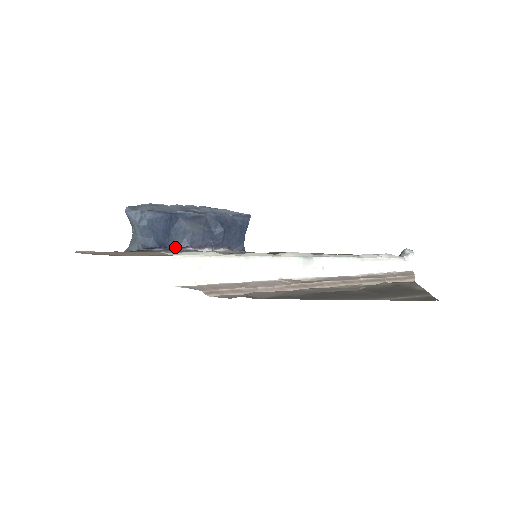
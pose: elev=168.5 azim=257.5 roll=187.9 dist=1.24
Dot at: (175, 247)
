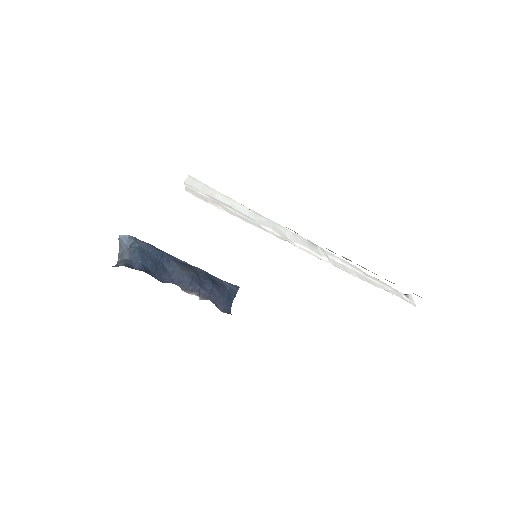
Dot at: (160, 280)
